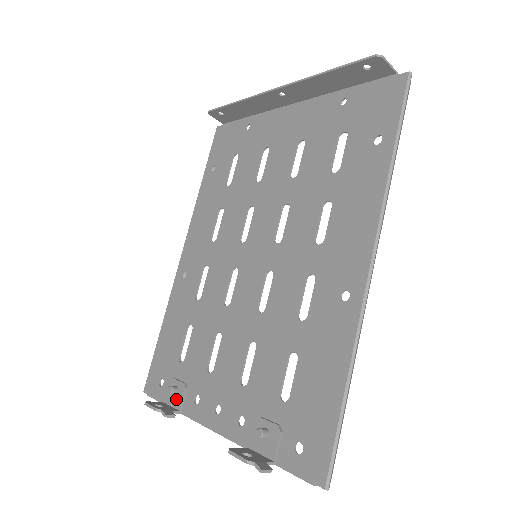
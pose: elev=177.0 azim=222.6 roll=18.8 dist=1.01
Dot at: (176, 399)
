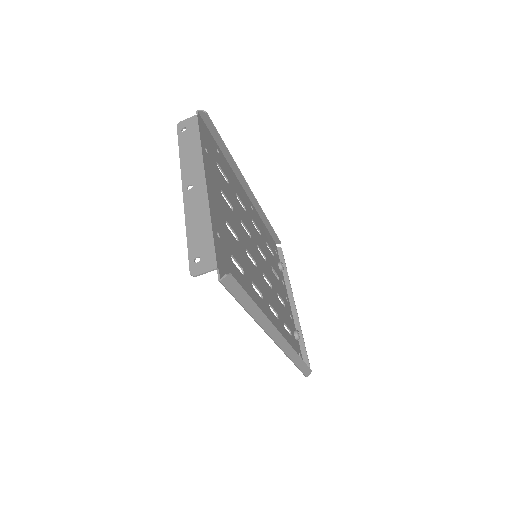
Dot at: occluded
